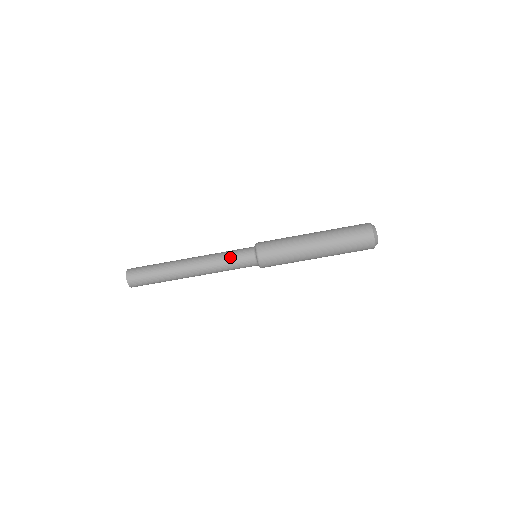
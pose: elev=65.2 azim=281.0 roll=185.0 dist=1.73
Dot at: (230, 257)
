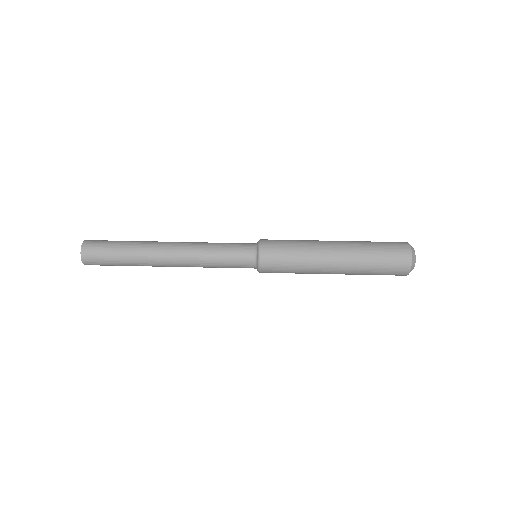
Dot at: (224, 243)
